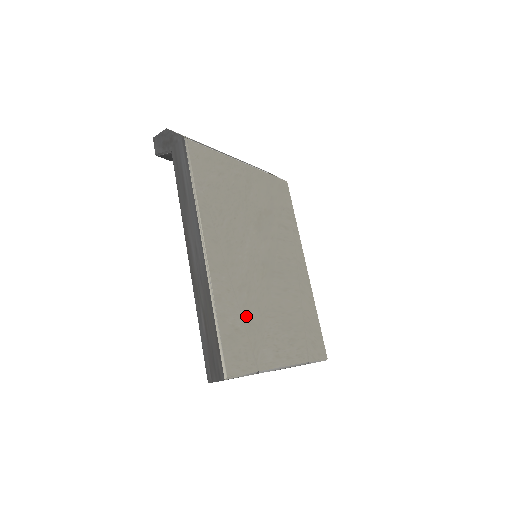
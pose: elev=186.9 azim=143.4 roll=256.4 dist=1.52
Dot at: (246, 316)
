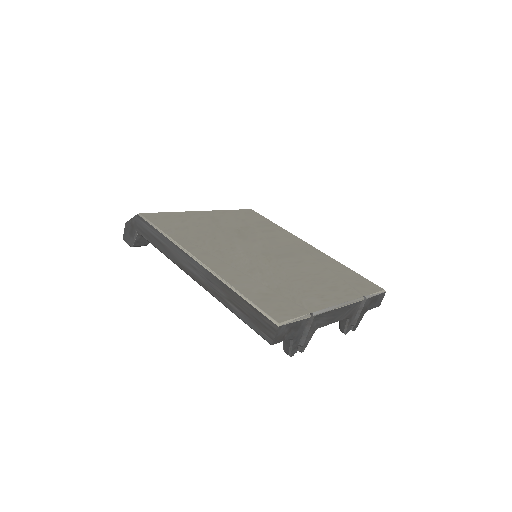
Dot at: (270, 285)
